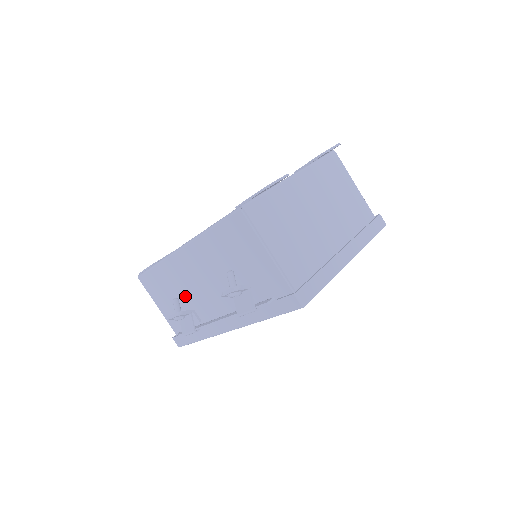
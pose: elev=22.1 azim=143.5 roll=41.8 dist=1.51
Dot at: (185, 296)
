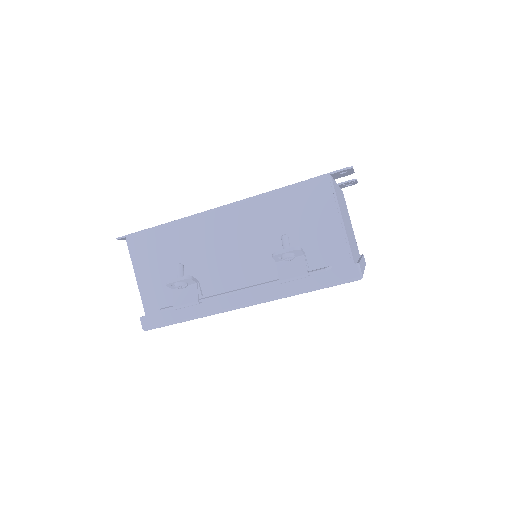
Dot at: (194, 264)
